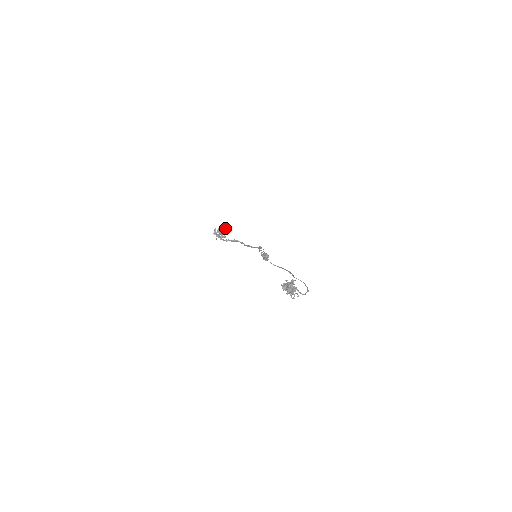
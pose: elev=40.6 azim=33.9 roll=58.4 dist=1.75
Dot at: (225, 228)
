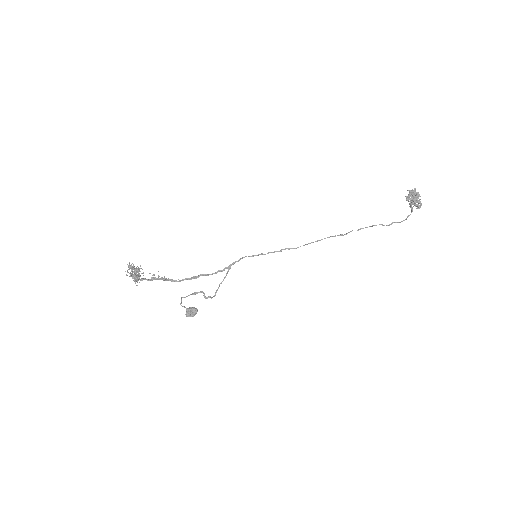
Dot at: occluded
